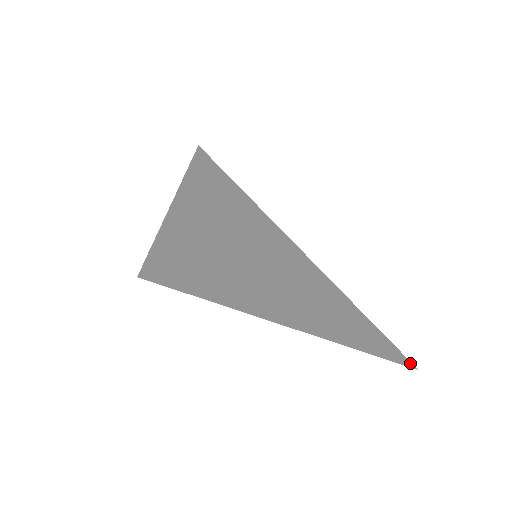
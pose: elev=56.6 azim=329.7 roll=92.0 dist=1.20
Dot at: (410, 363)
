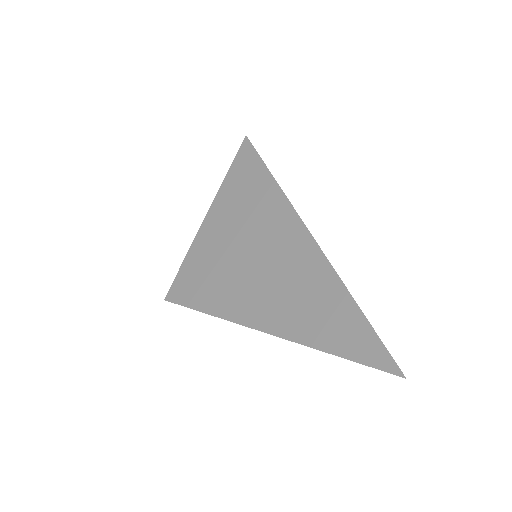
Dot at: (397, 369)
